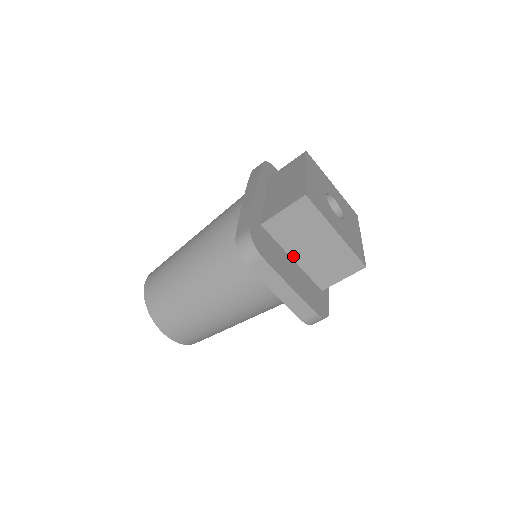
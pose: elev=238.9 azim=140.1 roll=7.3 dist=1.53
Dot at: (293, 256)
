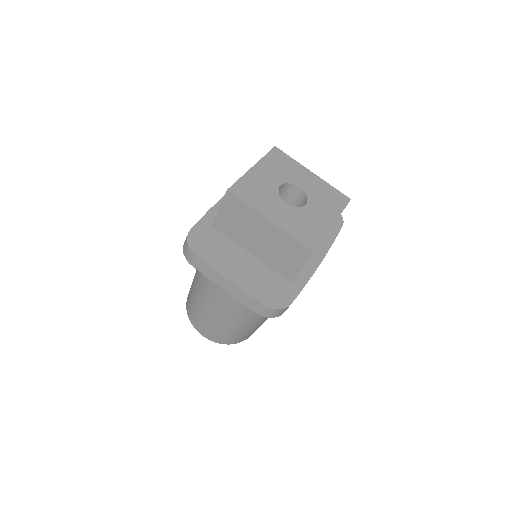
Dot at: (250, 251)
